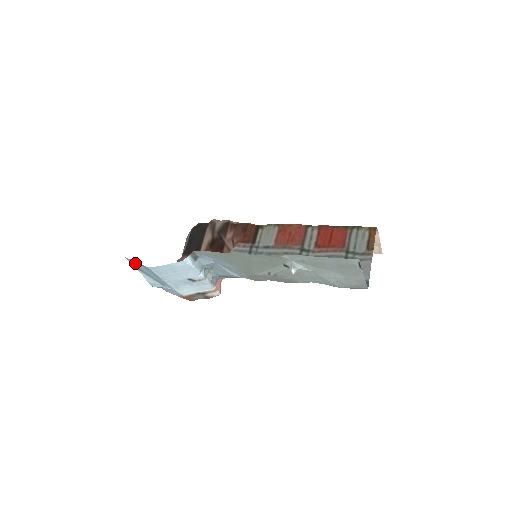
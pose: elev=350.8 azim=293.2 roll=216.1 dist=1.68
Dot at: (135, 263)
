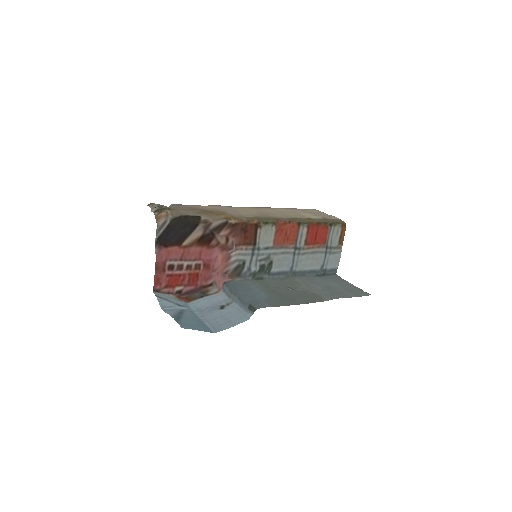
Dot at: (189, 326)
